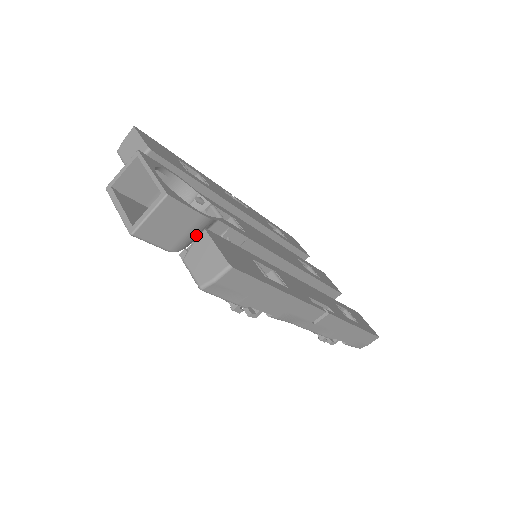
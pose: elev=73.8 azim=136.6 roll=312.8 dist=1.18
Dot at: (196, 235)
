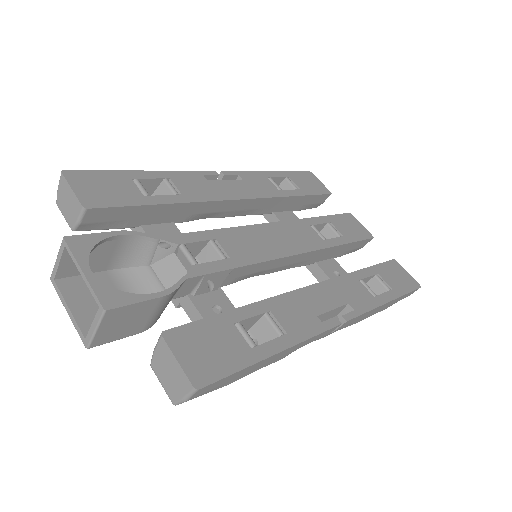
Dot at: (165, 306)
